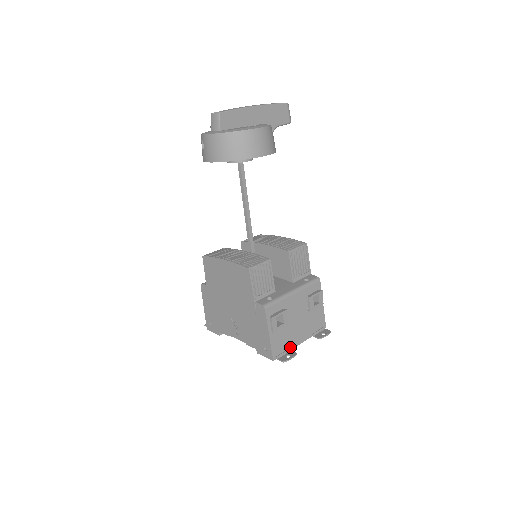
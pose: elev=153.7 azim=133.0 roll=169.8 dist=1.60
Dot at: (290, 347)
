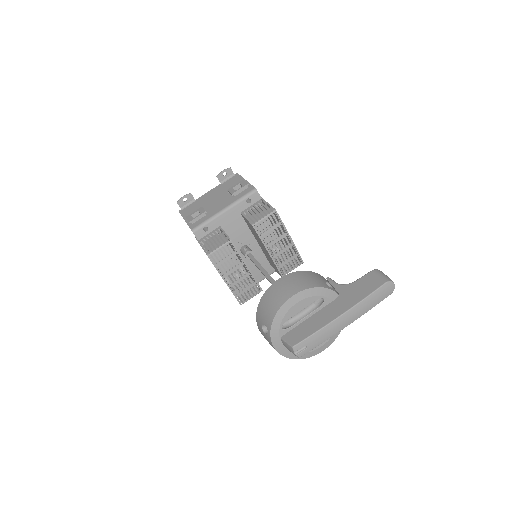
Dot at: occluded
